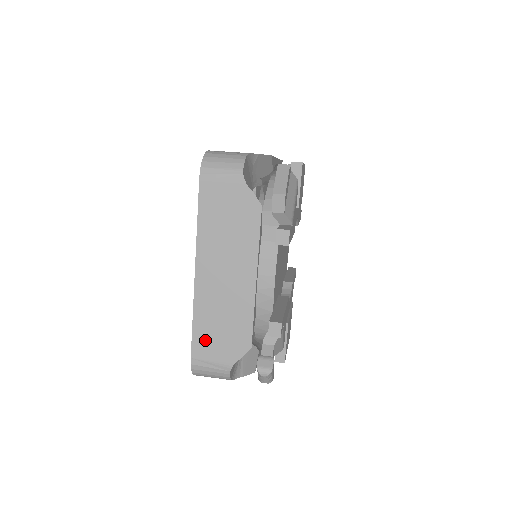
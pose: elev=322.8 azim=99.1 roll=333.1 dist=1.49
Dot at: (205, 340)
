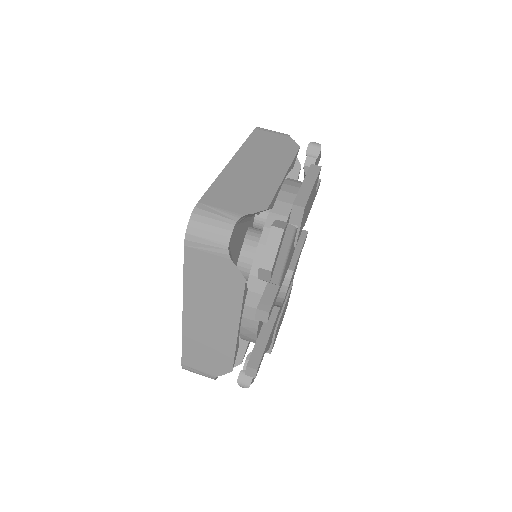
Dot at: (193, 357)
